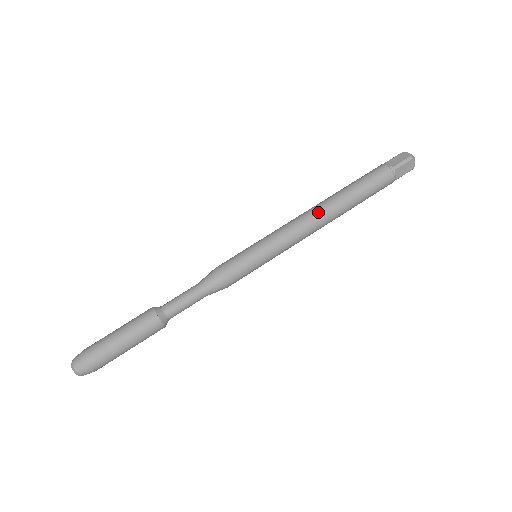
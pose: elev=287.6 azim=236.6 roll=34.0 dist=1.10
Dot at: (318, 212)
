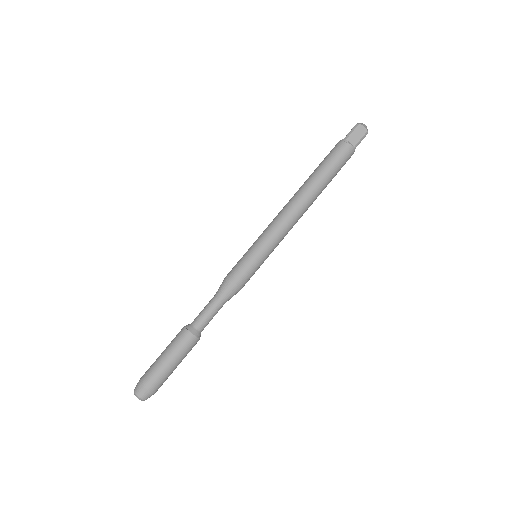
Dot at: (292, 199)
